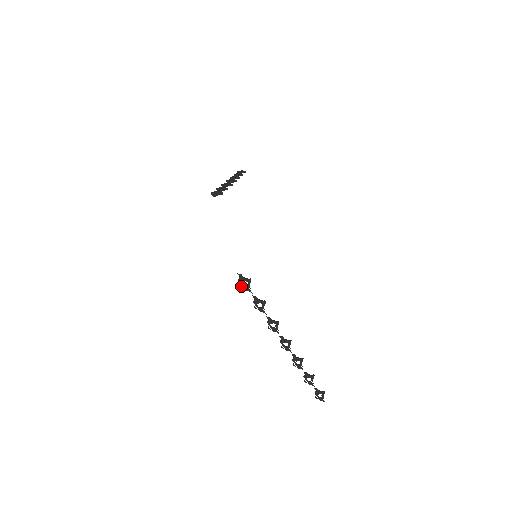
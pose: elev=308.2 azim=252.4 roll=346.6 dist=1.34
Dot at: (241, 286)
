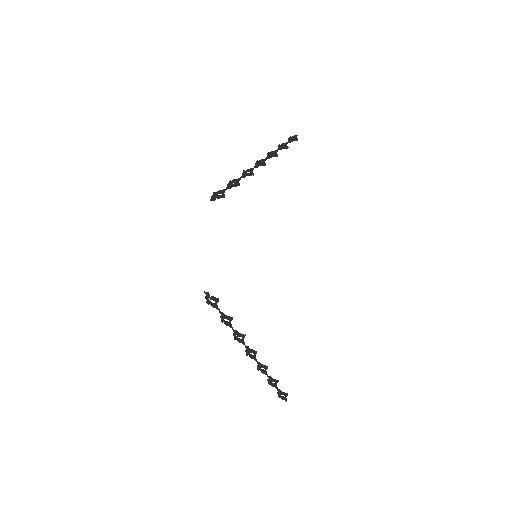
Dot at: (207, 303)
